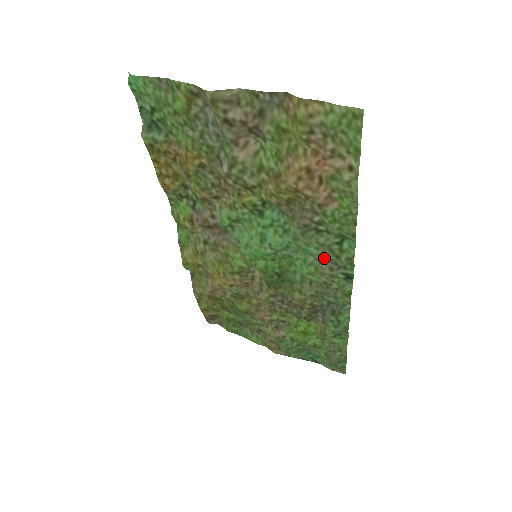
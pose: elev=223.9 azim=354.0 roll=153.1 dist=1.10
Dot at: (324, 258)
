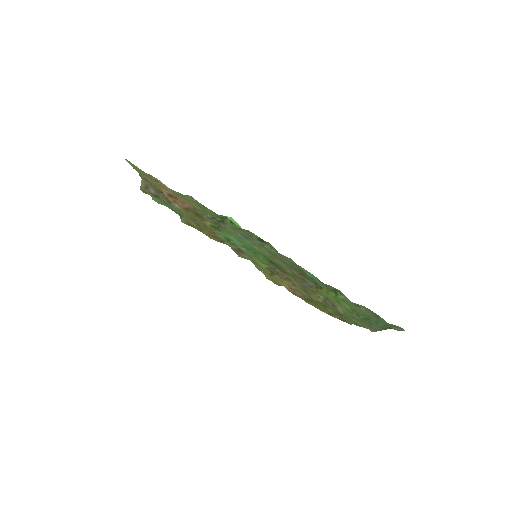
Dot at: (246, 236)
